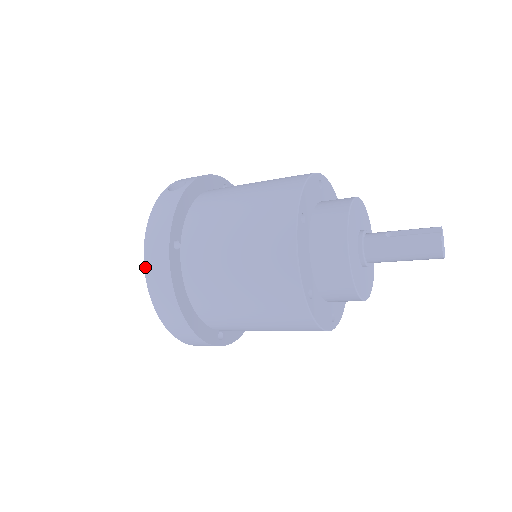
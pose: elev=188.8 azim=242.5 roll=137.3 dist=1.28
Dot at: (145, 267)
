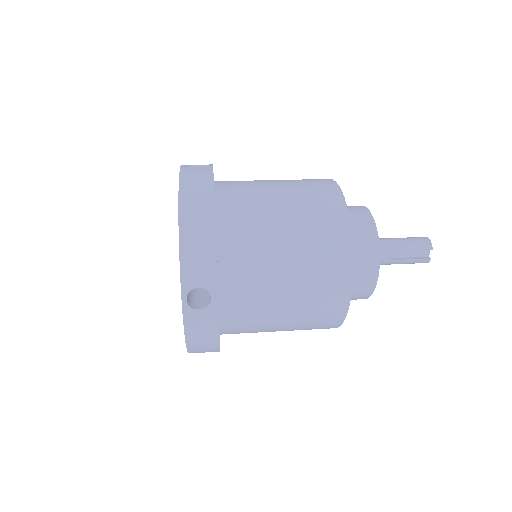
Dot at: occluded
